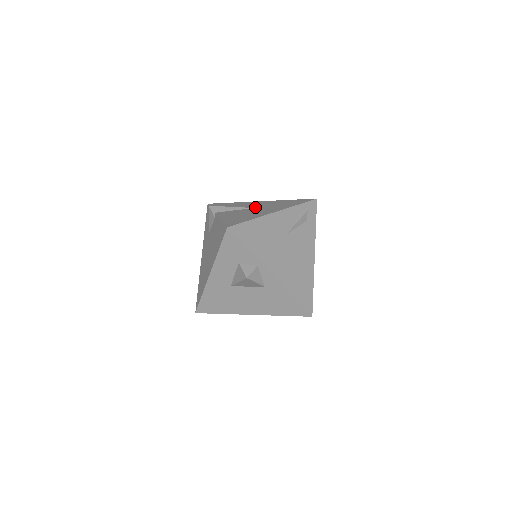
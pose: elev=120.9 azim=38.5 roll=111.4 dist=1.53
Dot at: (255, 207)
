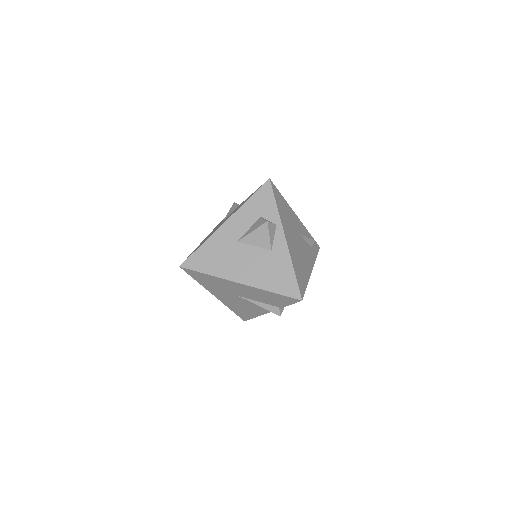
Dot at: occluded
